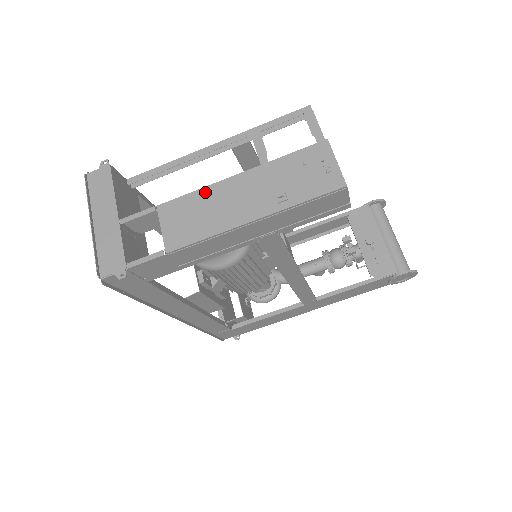
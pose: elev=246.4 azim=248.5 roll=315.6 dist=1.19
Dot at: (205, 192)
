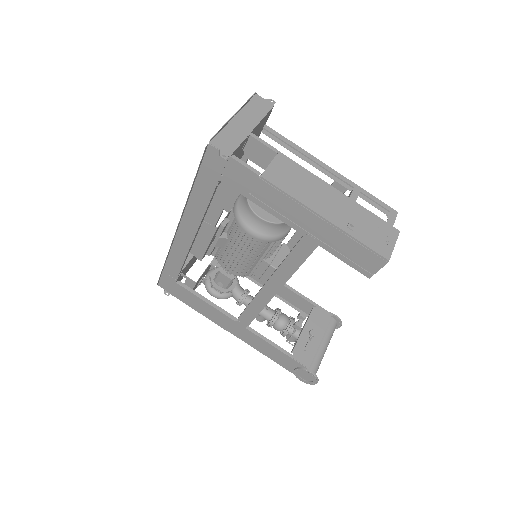
Dot at: (313, 177)
